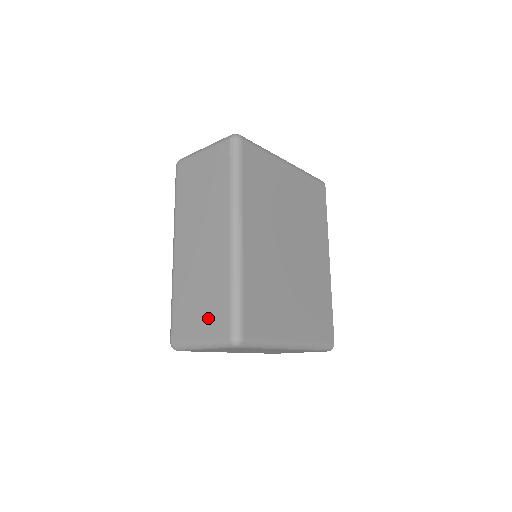
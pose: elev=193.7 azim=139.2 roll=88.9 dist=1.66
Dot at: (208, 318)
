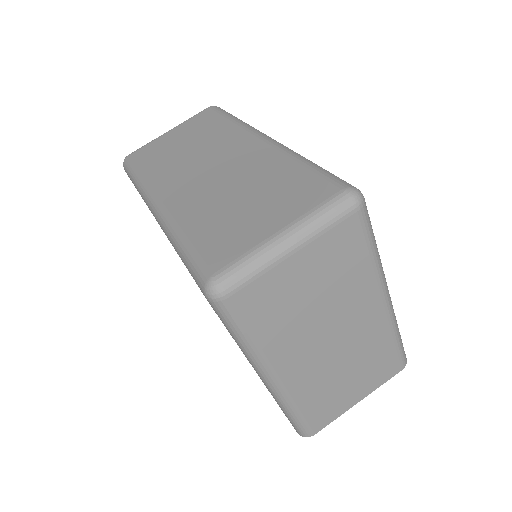
Dot at: (282, 202)
